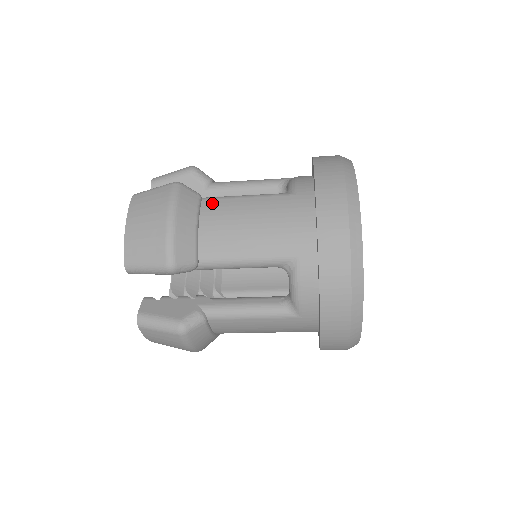
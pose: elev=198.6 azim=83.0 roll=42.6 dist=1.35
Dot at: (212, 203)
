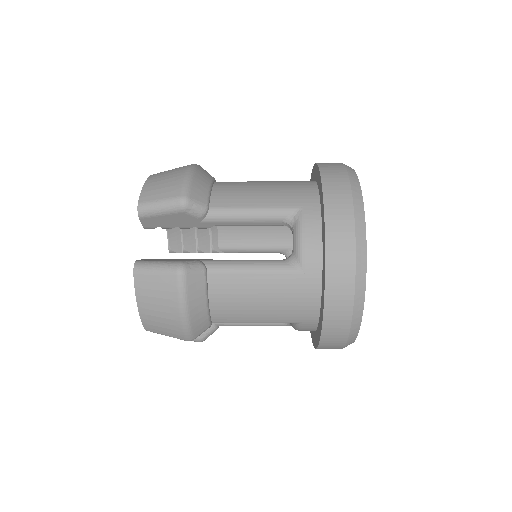
Dot at: (225, 182)
